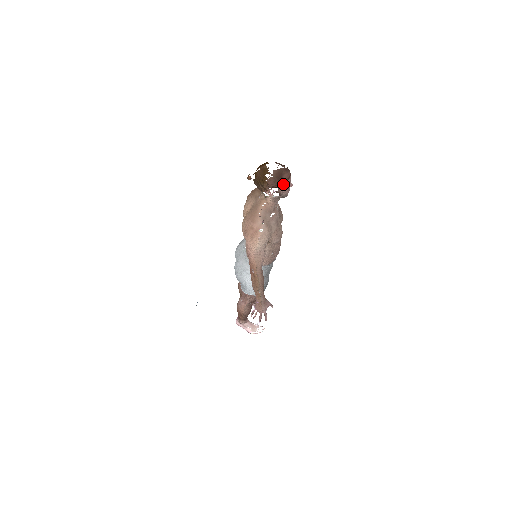
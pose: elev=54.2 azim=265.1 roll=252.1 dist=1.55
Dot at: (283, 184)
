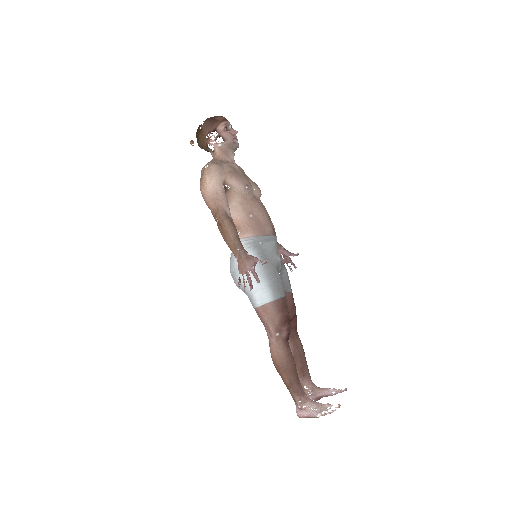
Dot at: (220, 126)
